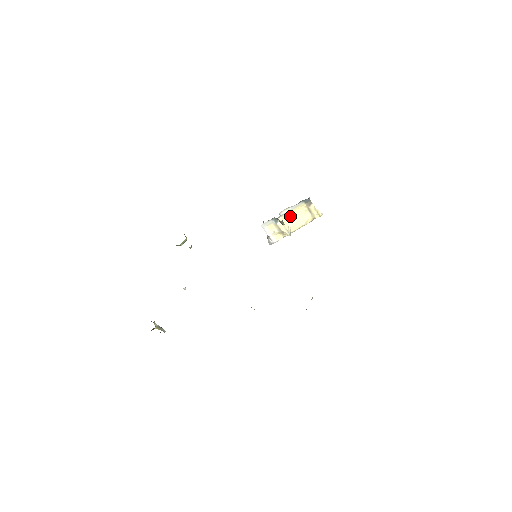
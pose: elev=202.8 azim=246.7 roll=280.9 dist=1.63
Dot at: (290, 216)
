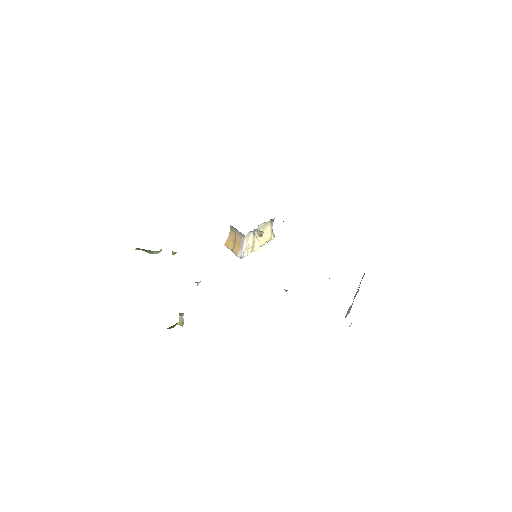
Dot at: occluded
